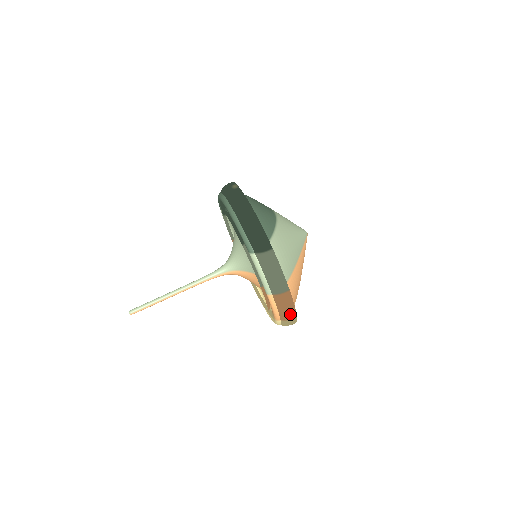
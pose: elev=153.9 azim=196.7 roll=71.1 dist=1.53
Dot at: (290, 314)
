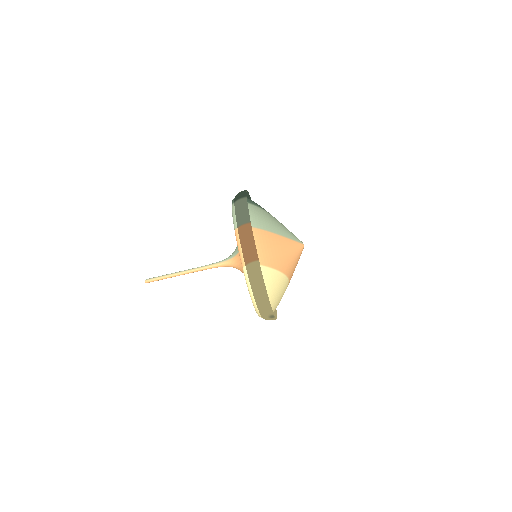
Dot at: (251, 251)
